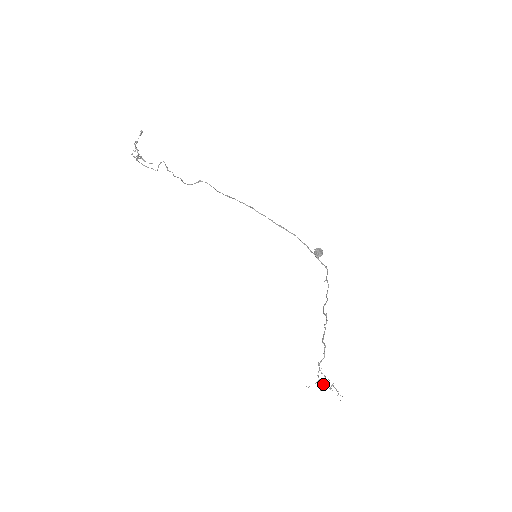
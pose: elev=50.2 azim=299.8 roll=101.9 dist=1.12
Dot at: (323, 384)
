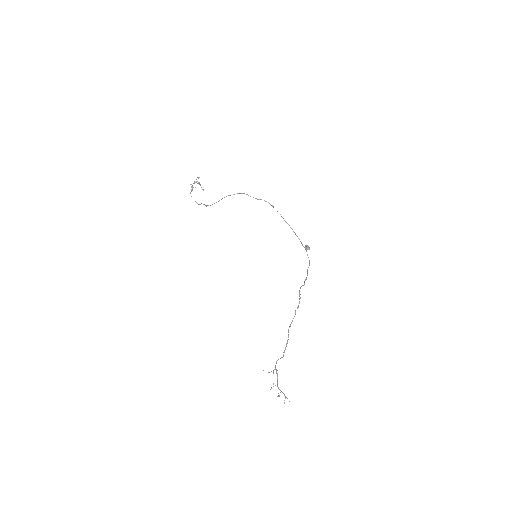
Dot at: occluded
